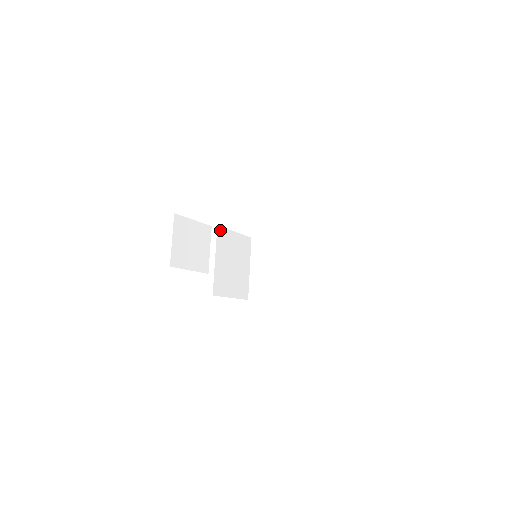
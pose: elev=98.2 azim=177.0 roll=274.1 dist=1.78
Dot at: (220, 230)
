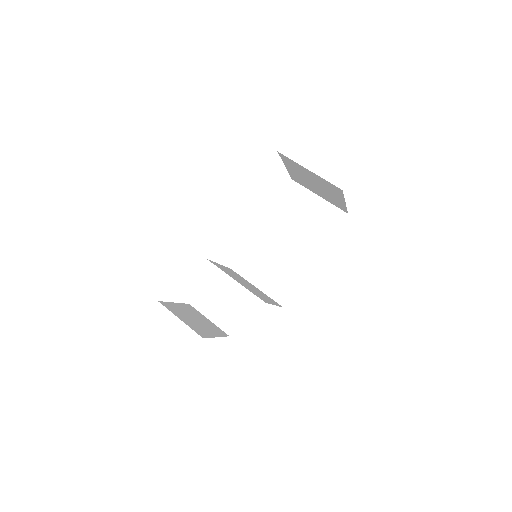
Dot at: occluded
